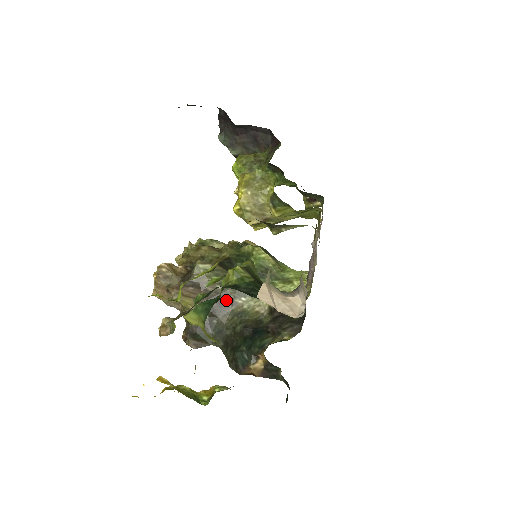
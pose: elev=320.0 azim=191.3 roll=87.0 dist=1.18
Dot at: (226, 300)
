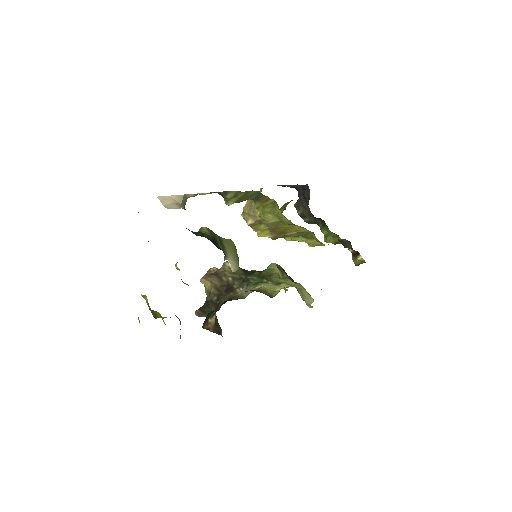
Dot at: (231, 288)
